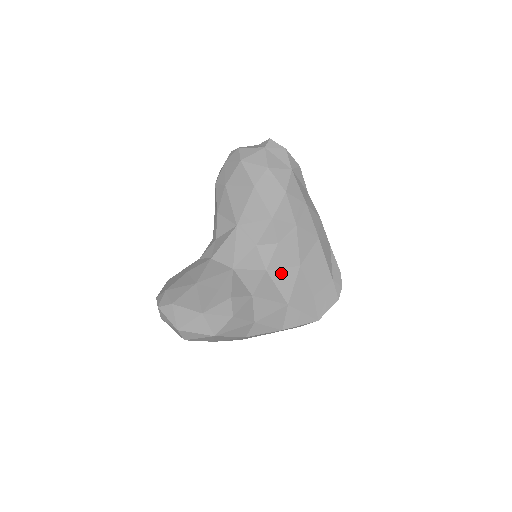
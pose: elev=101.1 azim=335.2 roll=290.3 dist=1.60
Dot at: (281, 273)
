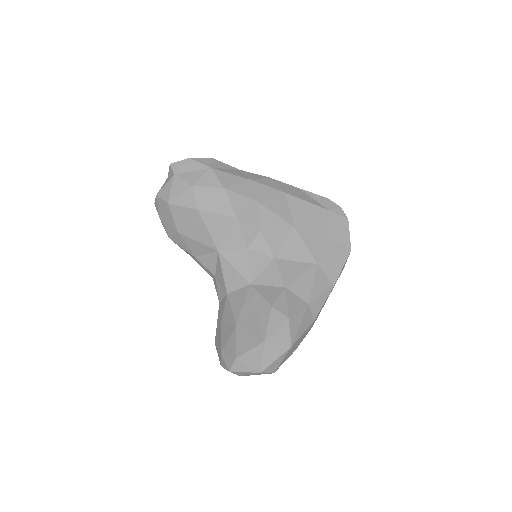
Dot at: (287, 248)
